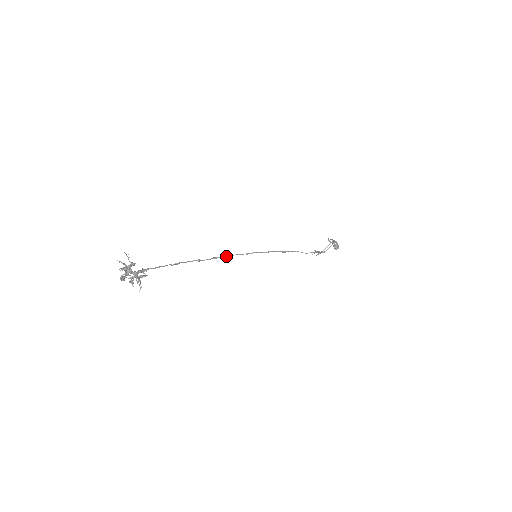
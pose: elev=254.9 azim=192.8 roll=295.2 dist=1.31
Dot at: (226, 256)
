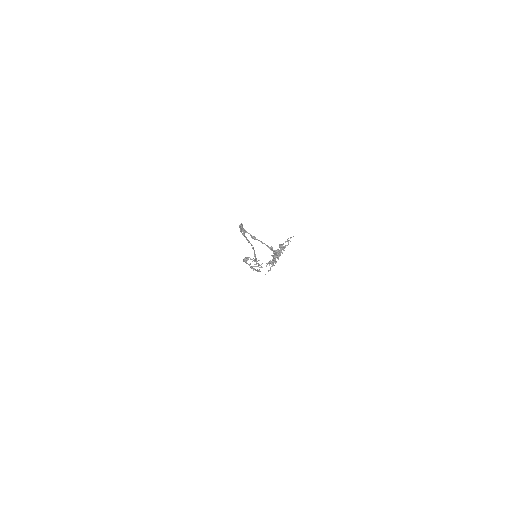
Dot at: occluded
